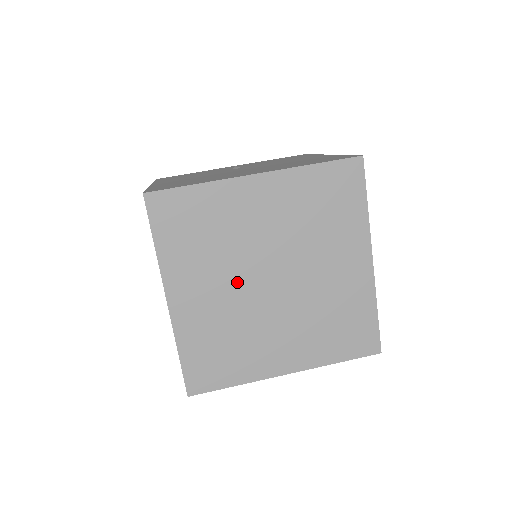
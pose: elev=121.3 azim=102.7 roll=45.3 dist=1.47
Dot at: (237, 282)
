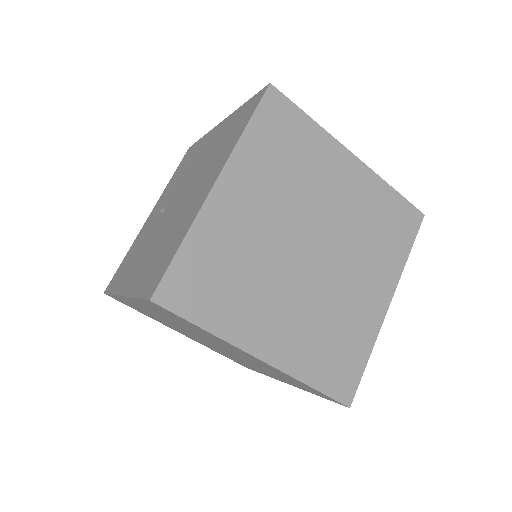
Dot at: (291, 282)
